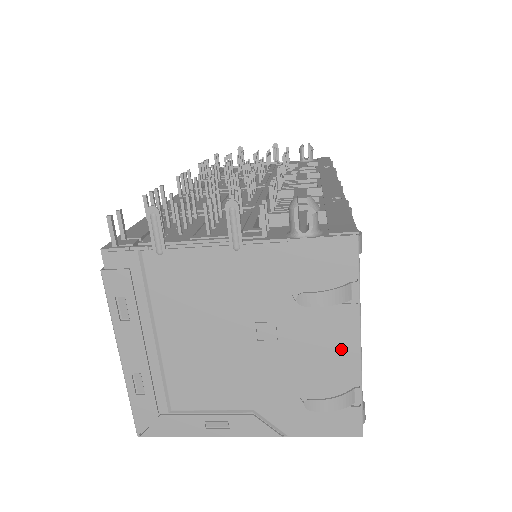
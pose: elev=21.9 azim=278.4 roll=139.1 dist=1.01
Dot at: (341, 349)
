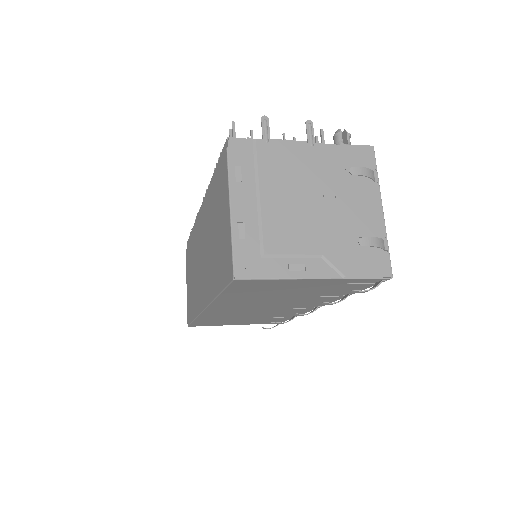
Dot at: (373, 212)
